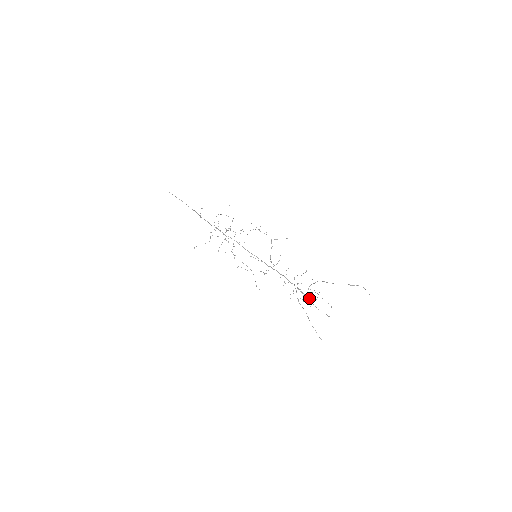
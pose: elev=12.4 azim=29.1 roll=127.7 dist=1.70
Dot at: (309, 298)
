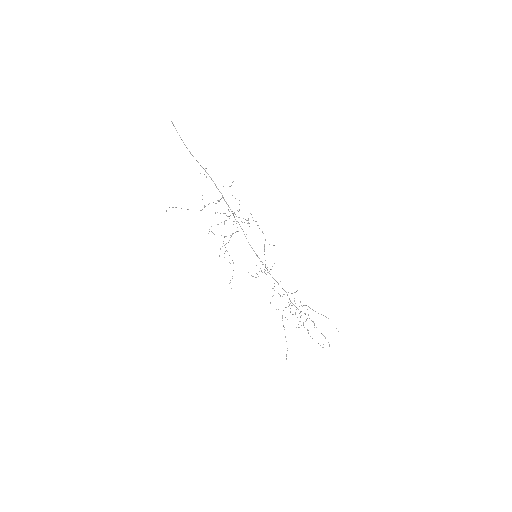
Dot at: (303, 322)
